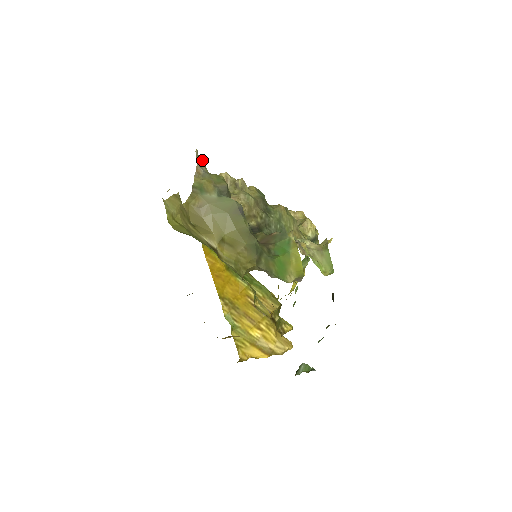
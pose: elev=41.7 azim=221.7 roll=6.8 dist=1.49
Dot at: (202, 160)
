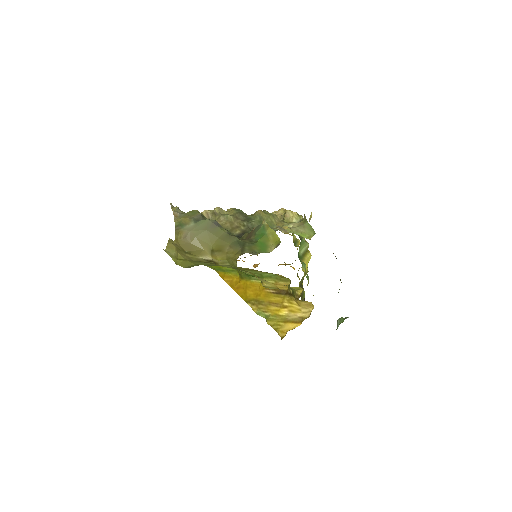
Dot at: (176, 207)
